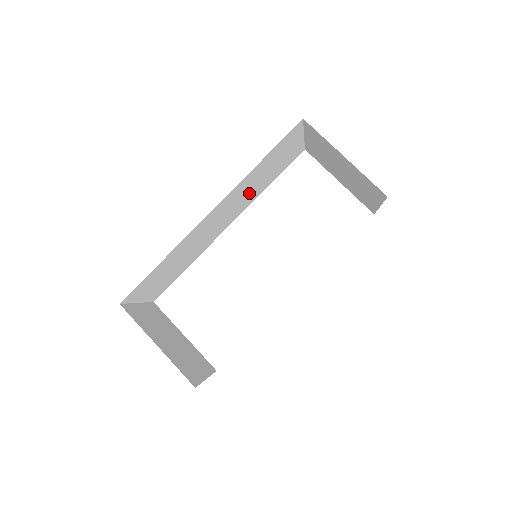
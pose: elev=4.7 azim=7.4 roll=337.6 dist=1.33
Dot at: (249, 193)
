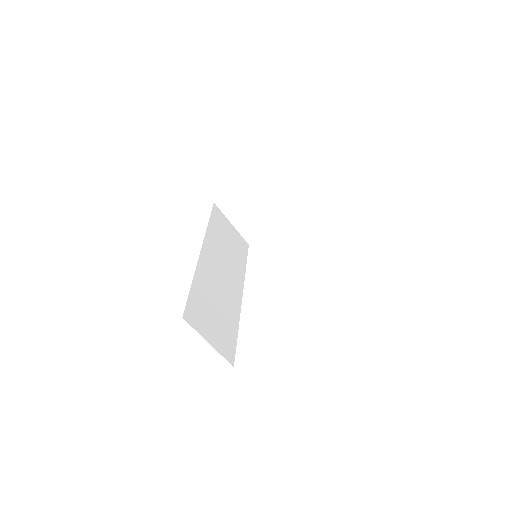
Dot at: (229, 260)
